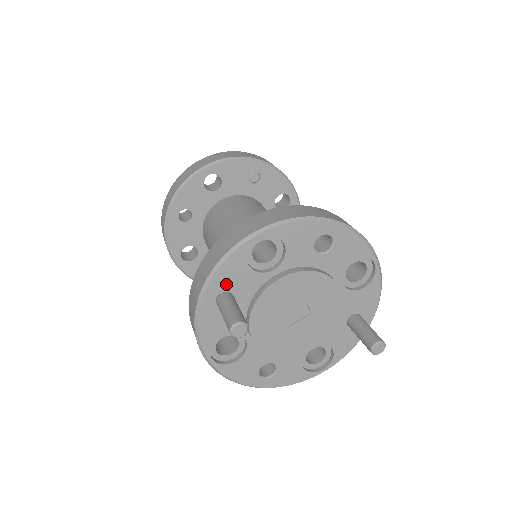
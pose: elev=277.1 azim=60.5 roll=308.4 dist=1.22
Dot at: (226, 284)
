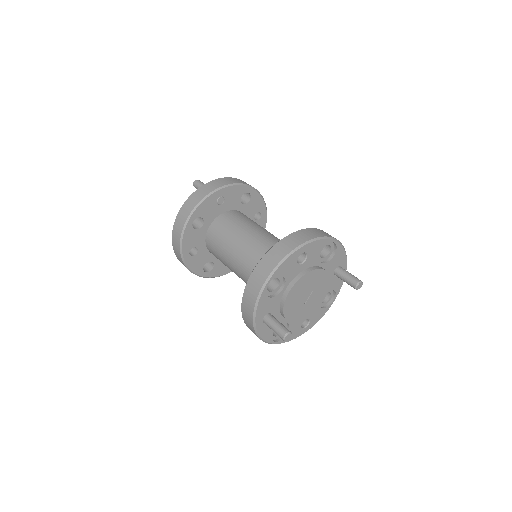
Dot at: (264, 313)
